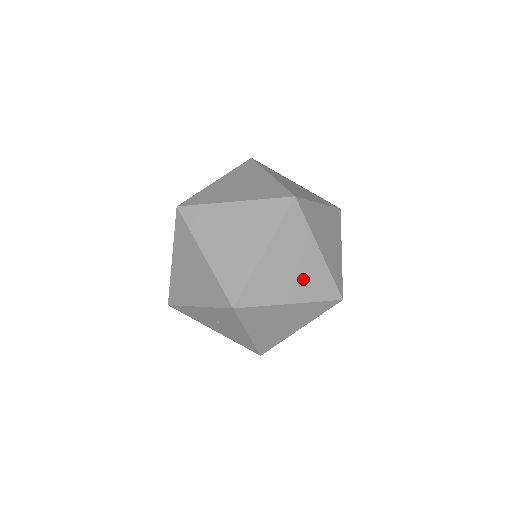
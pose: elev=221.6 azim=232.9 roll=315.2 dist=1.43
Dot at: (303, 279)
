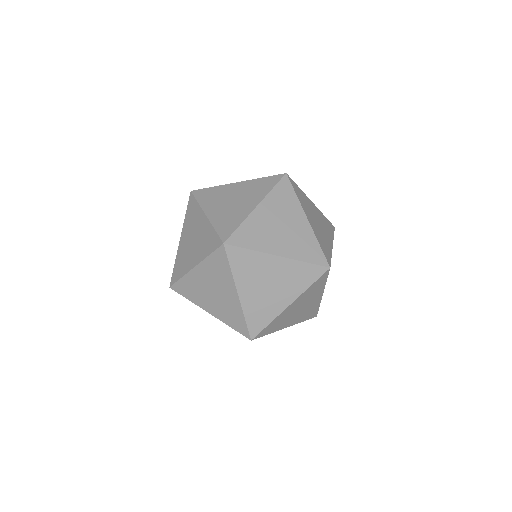
Dot at: (302, 313)
